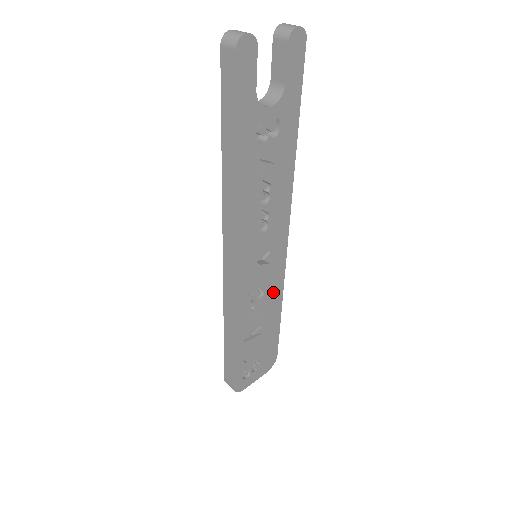
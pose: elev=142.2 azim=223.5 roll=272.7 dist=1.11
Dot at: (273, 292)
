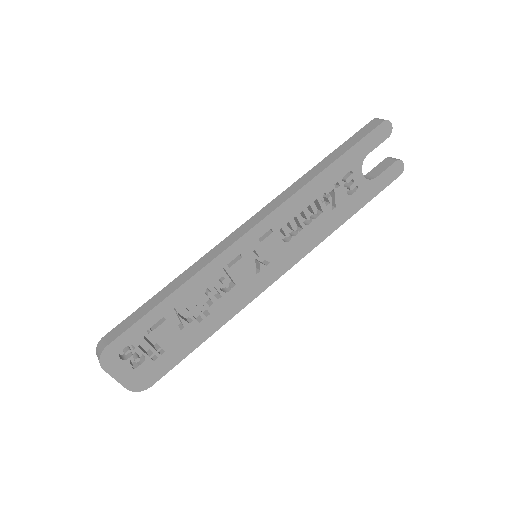
Dot at: (229, 305)
